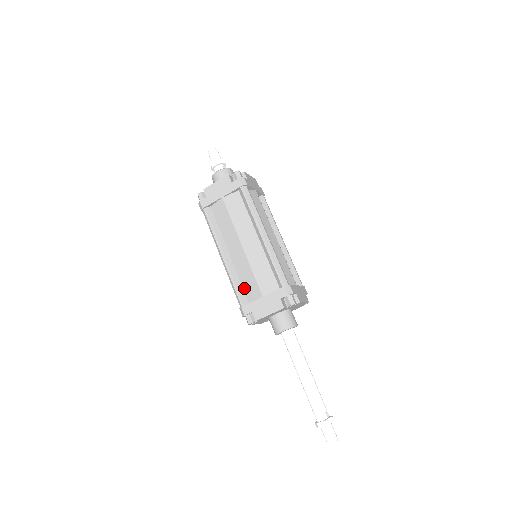
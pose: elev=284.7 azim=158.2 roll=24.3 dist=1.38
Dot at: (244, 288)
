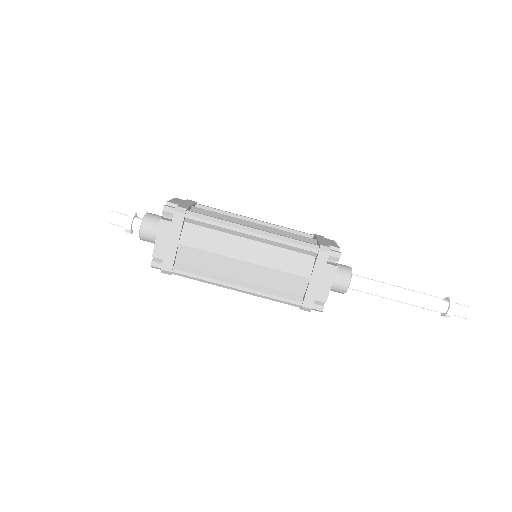
Dot at: (285, 290)
